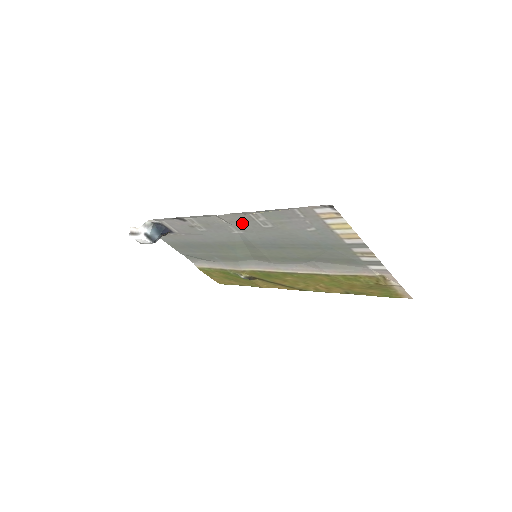
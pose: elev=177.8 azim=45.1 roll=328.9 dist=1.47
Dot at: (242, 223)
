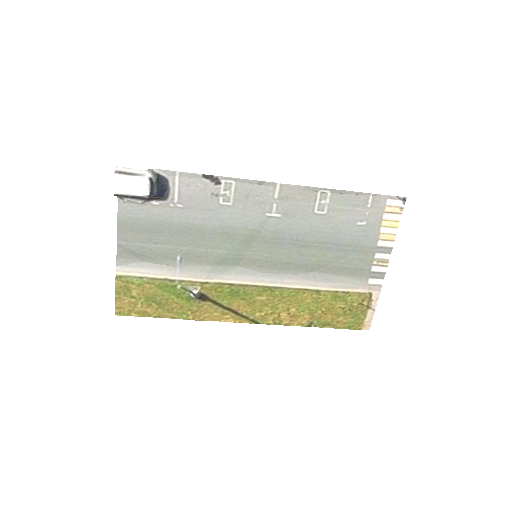
Dot at: (295, 203)
